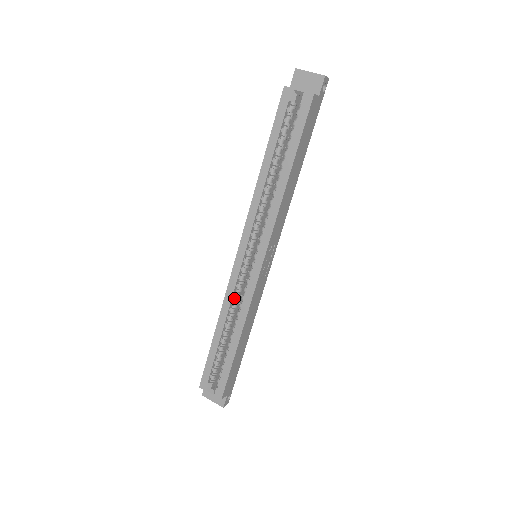
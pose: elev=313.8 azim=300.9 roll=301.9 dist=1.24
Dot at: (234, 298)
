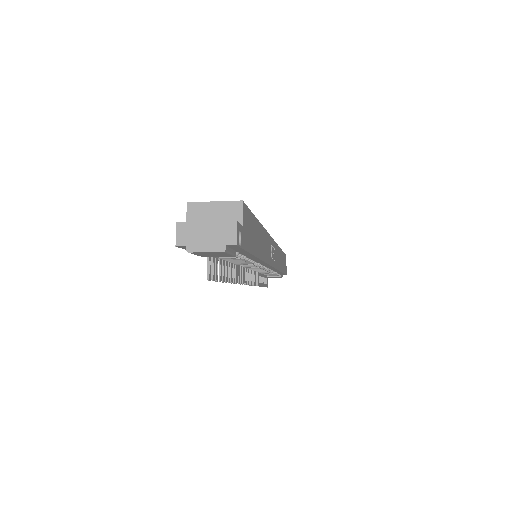
Dot at: occluded
